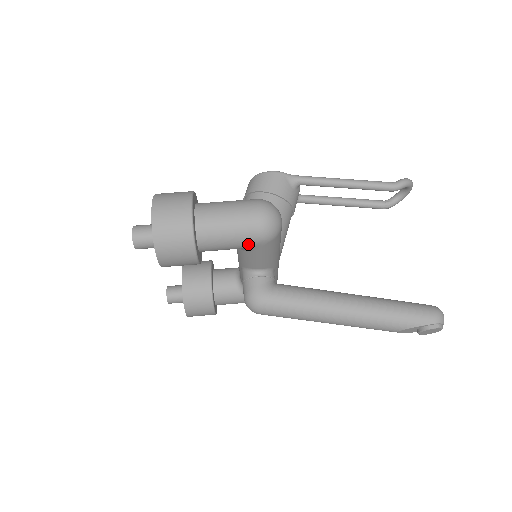
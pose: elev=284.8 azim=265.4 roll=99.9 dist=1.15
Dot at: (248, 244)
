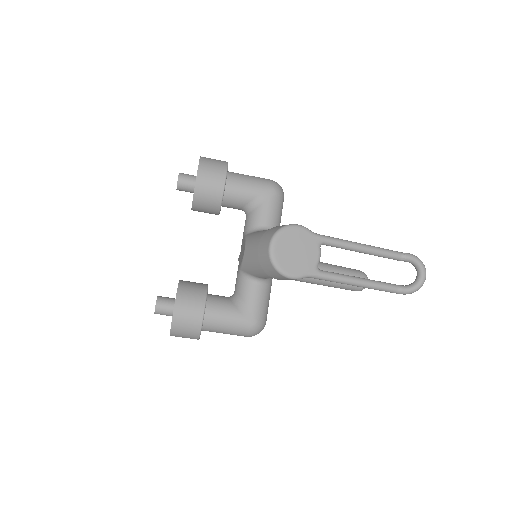
Dot at: occluded
